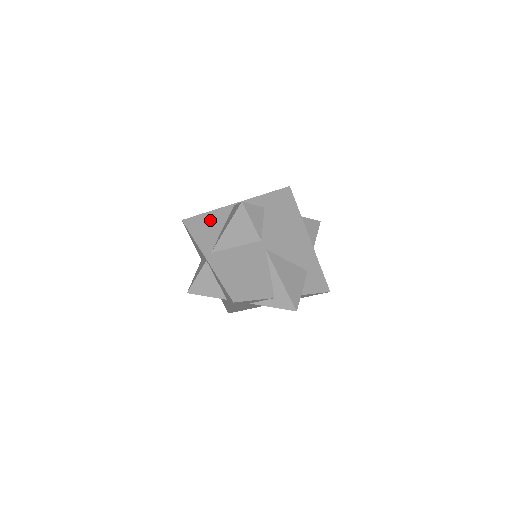
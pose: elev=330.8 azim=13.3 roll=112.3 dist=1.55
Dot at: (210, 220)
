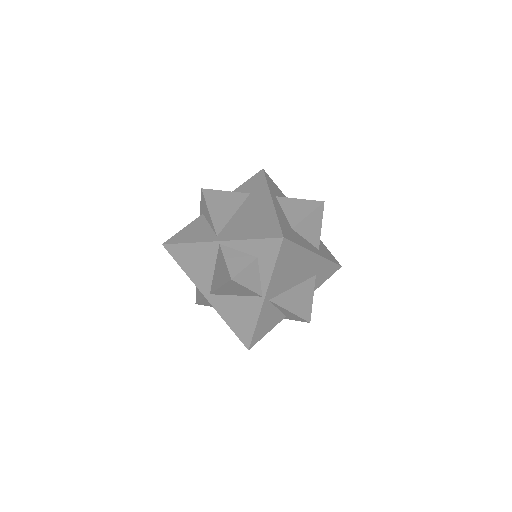
Dot at: (196, 255)
